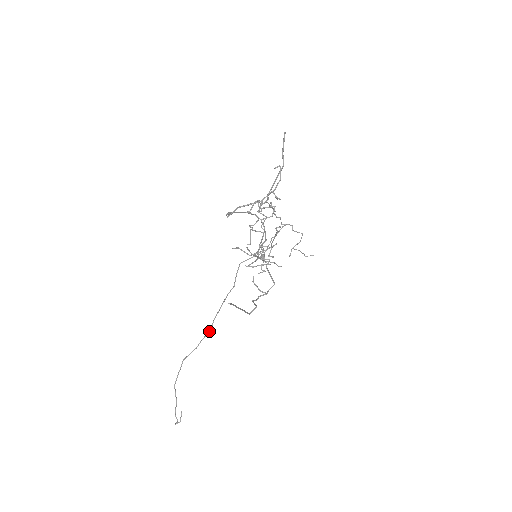
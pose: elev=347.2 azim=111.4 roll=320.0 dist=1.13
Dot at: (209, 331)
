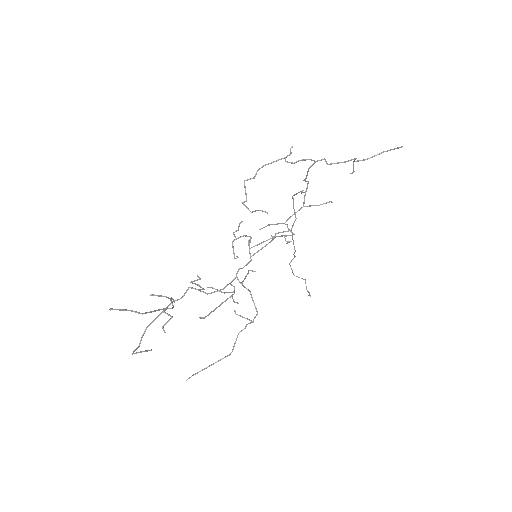
Dot at: occluded
